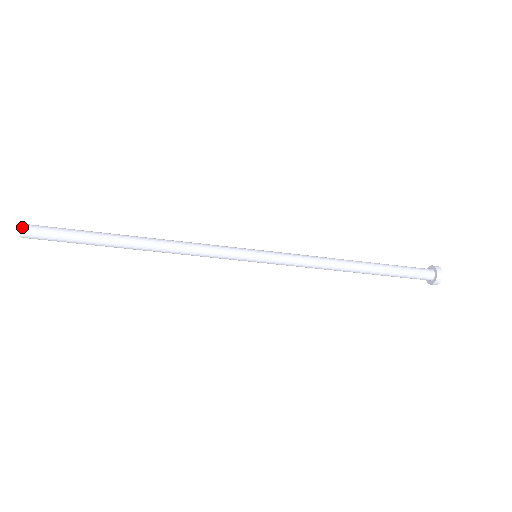
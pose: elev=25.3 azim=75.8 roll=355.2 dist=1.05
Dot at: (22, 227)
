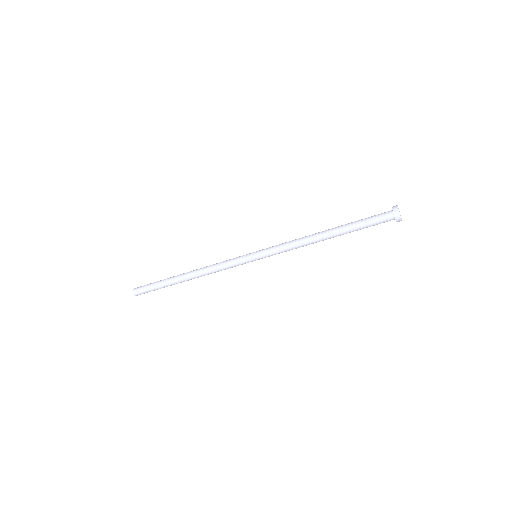
Dot at: (134, 292)
